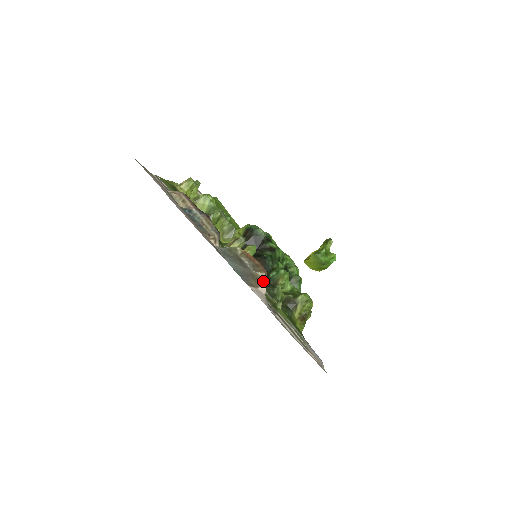
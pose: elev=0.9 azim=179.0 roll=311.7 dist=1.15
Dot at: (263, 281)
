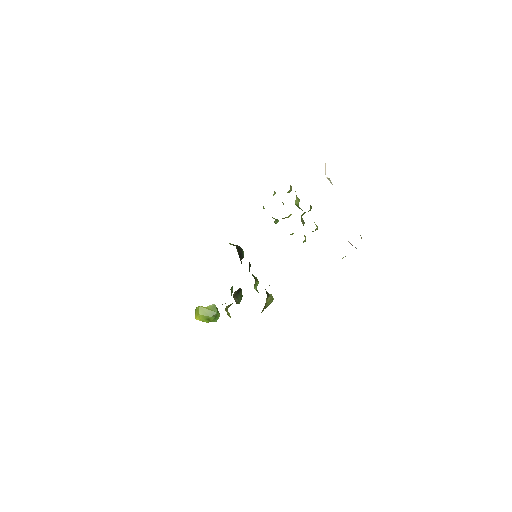
Dot at: occluded
